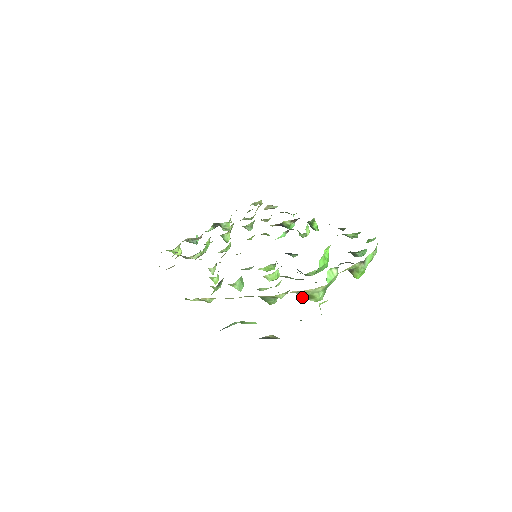
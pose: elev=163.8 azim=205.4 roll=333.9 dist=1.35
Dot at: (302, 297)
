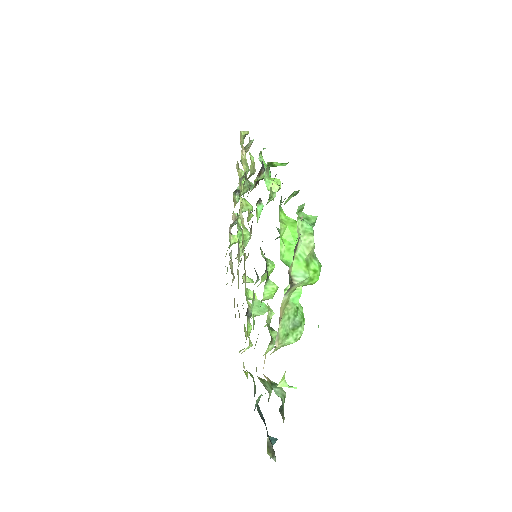
Dot at: occluded
